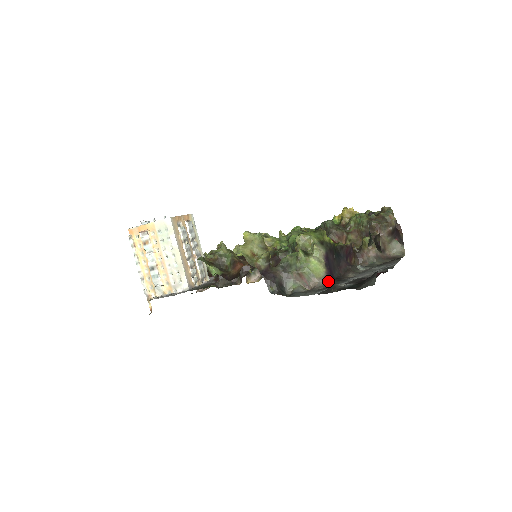
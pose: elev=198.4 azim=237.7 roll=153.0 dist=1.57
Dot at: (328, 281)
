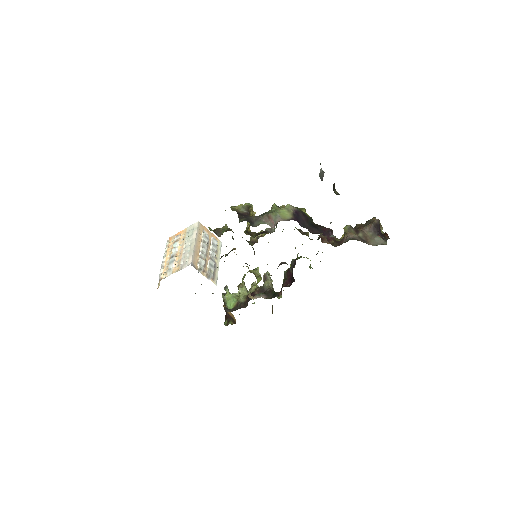
Dot at: occluded
